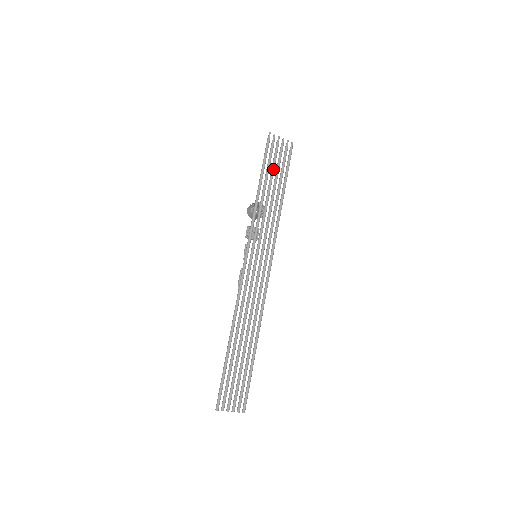
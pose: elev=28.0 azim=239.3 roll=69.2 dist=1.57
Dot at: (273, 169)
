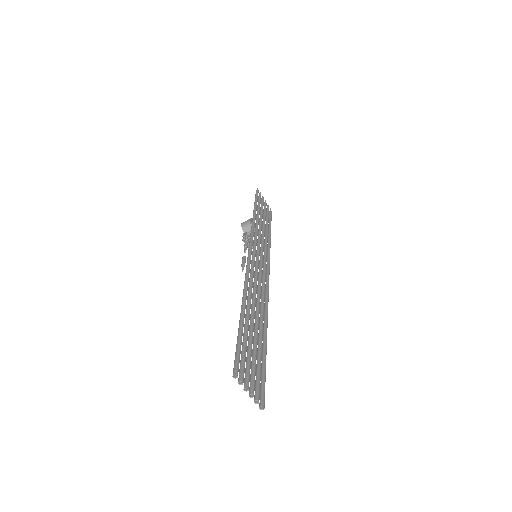
Dot at: (262, 210)
